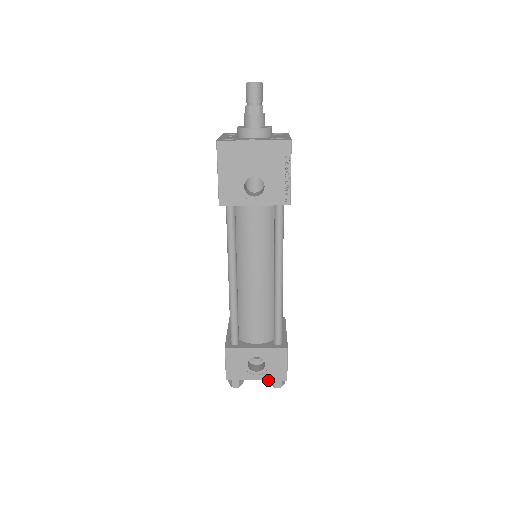
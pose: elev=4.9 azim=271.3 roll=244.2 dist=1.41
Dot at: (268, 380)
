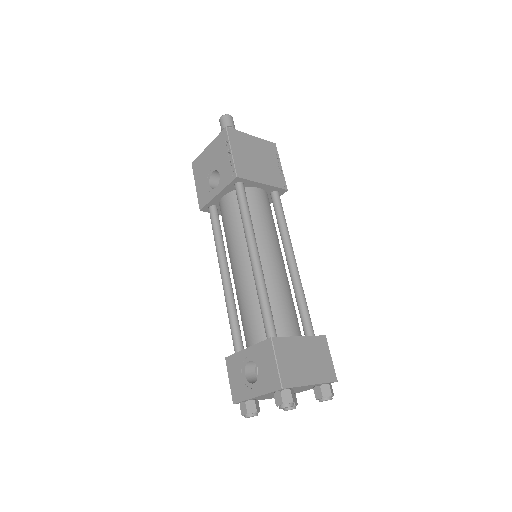
Dot at: (265, 394)
